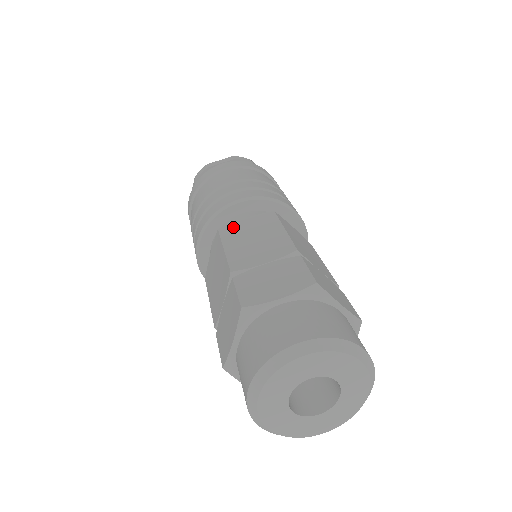
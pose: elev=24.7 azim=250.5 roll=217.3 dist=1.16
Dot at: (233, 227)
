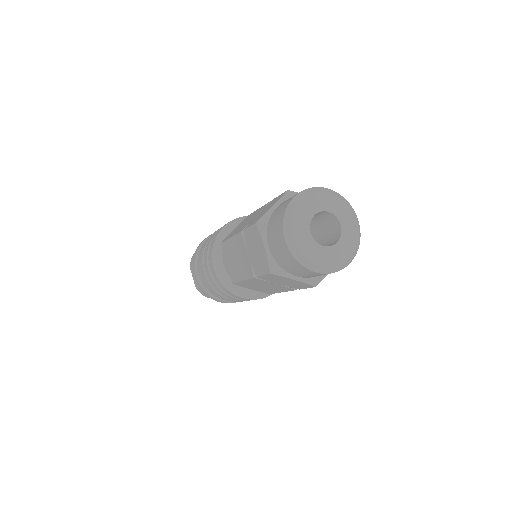
Dot at: occluded
